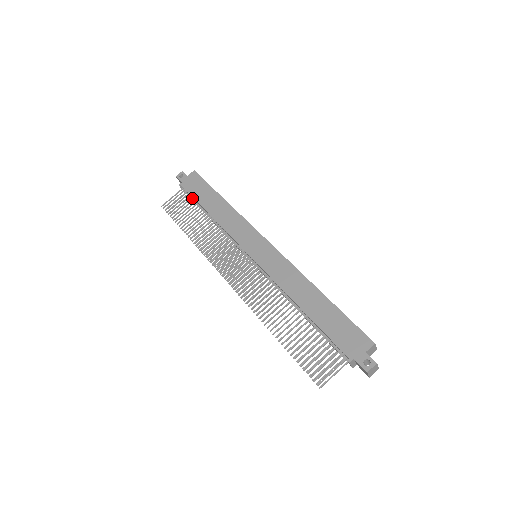
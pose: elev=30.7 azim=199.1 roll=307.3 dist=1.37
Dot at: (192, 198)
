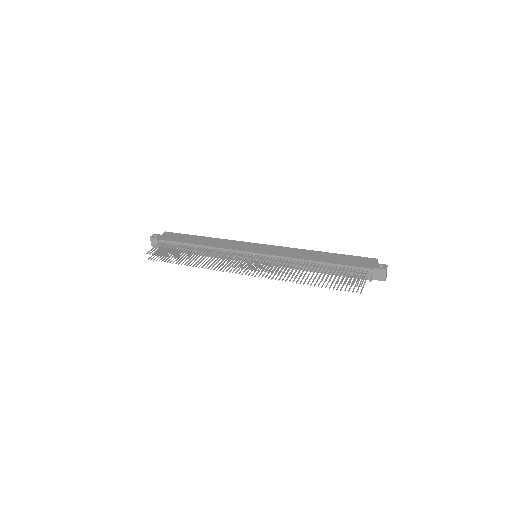
Dot at: (173, 245)
